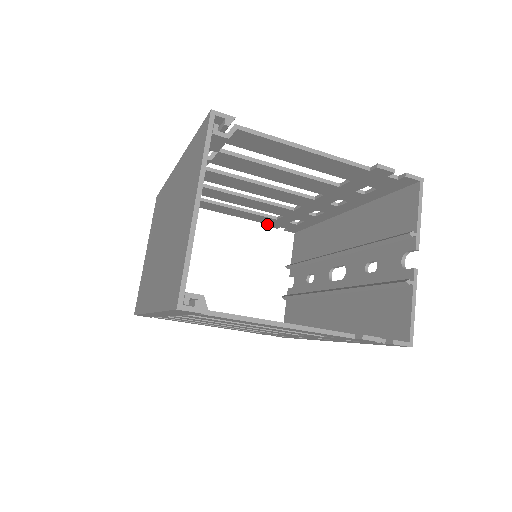
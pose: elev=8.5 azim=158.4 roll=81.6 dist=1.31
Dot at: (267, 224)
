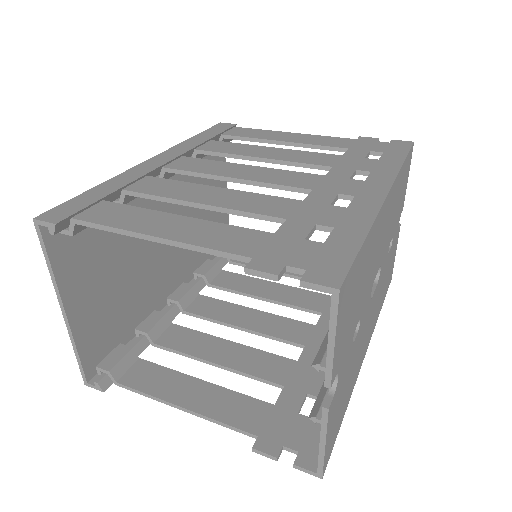
Dot at: occluded
